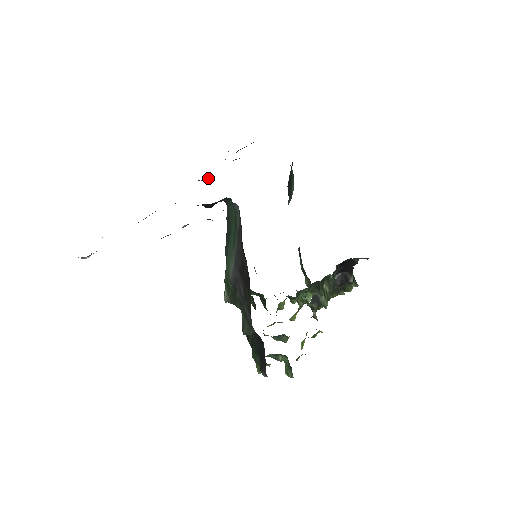
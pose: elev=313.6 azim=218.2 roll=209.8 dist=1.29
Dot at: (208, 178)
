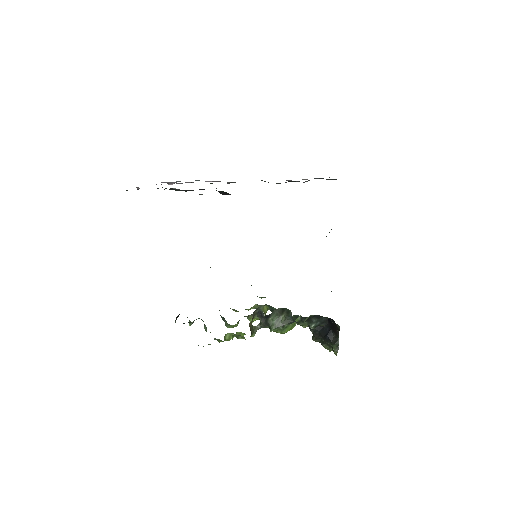
Dot at: occluded
